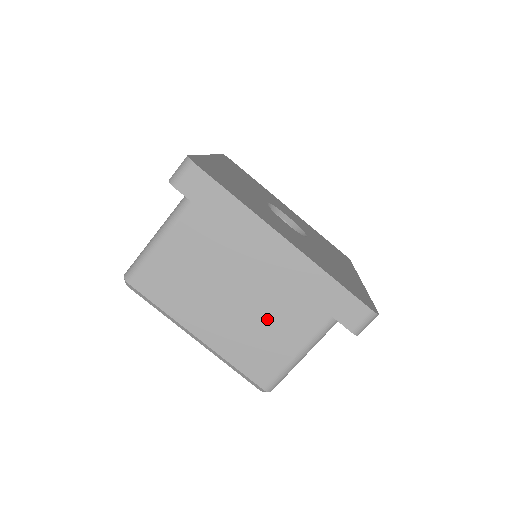
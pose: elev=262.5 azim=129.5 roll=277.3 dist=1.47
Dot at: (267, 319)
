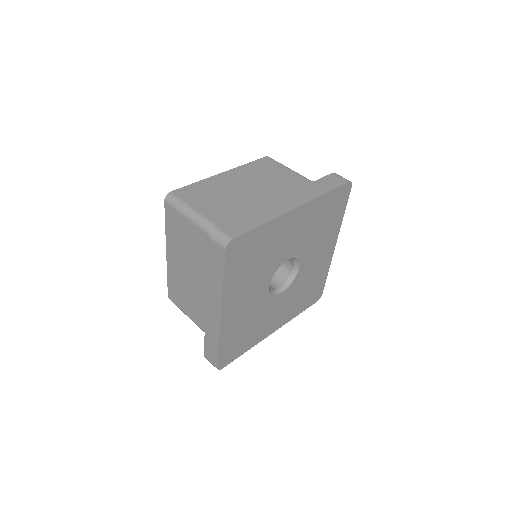
Dot at: (193, 298)
